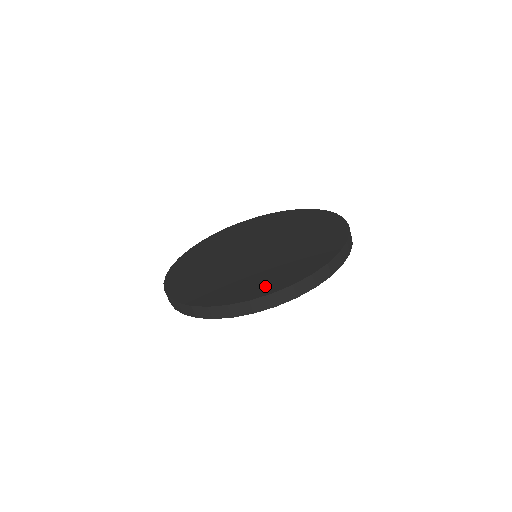
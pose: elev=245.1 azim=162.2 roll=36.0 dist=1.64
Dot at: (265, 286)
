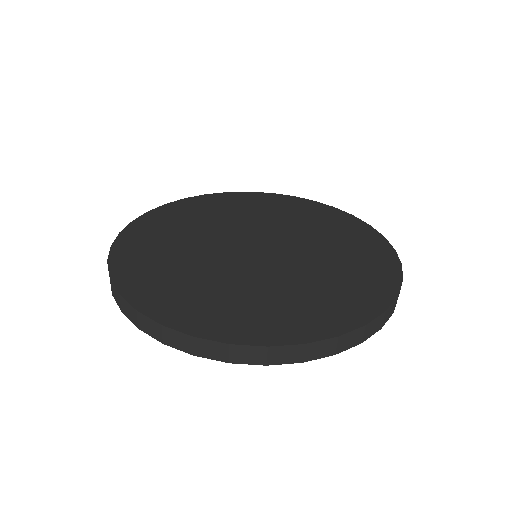
Dot at: (157, 296)
